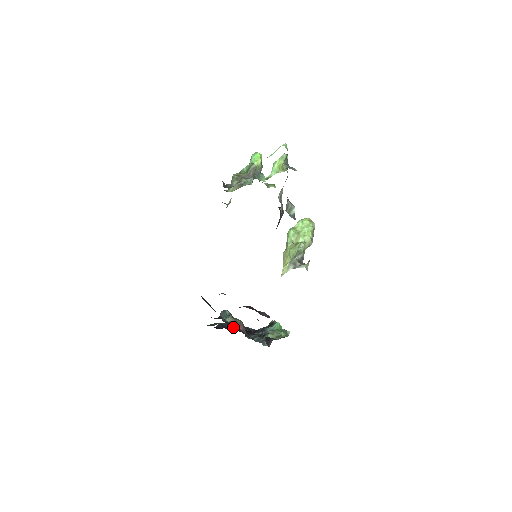
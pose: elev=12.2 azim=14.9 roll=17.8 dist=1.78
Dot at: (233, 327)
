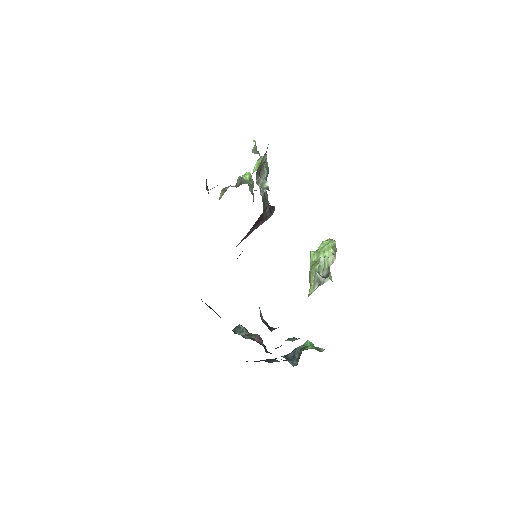
Dot at: (246, 337)
